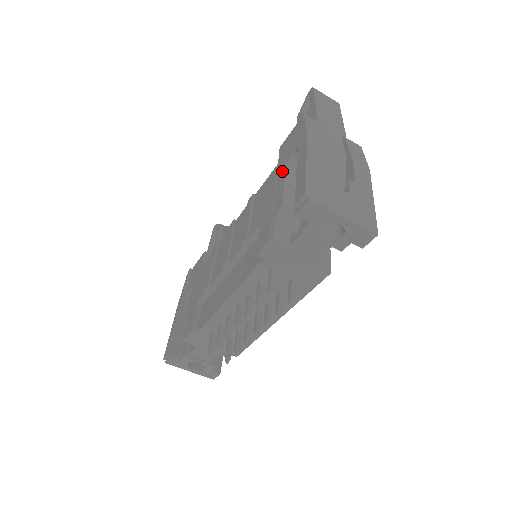
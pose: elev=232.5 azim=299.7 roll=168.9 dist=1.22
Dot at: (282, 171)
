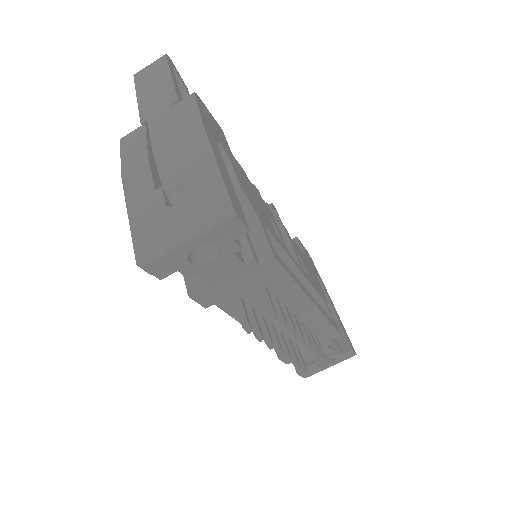
Dot at: occluded
